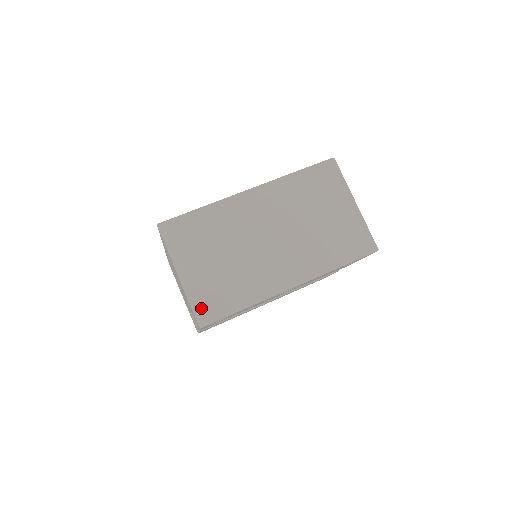
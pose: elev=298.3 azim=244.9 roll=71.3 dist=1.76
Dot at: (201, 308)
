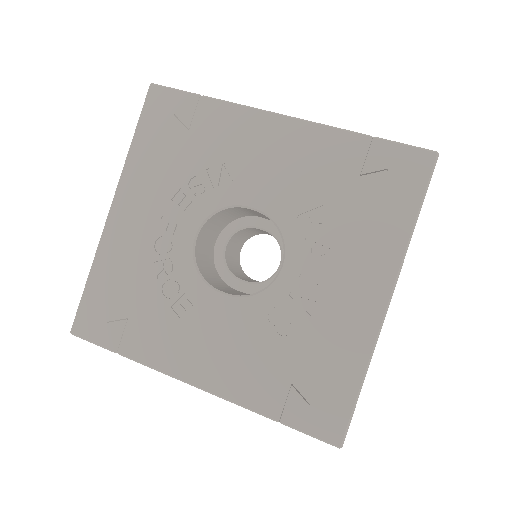
Dot at: occluded
